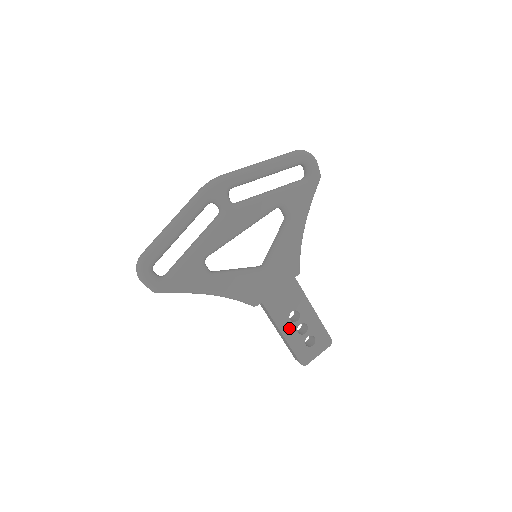
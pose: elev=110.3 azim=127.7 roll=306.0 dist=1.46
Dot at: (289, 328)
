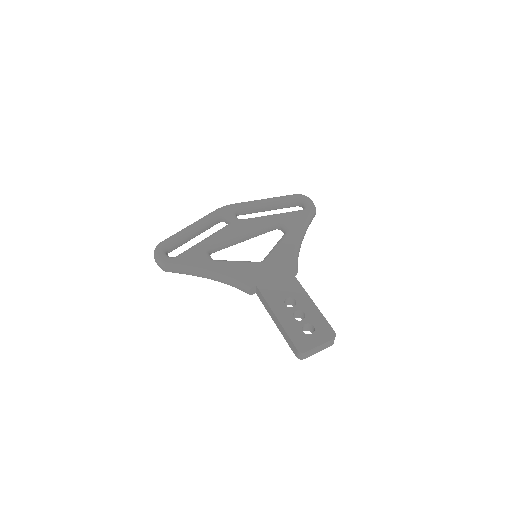
Dot at: (284, 312)
